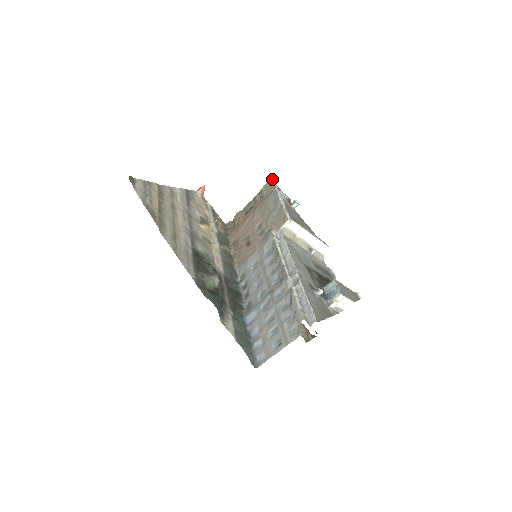
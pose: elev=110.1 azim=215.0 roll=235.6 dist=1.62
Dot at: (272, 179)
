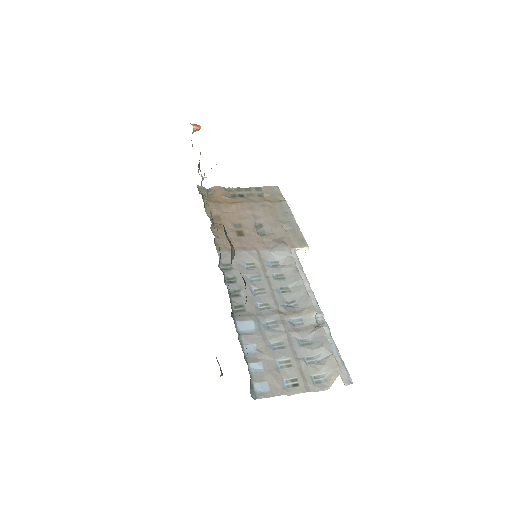
Dot at: occluded
